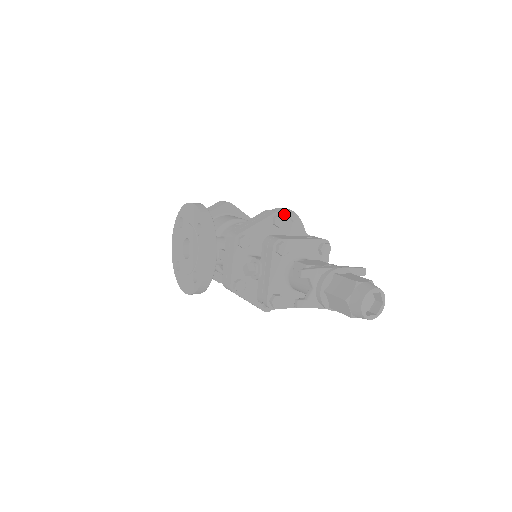
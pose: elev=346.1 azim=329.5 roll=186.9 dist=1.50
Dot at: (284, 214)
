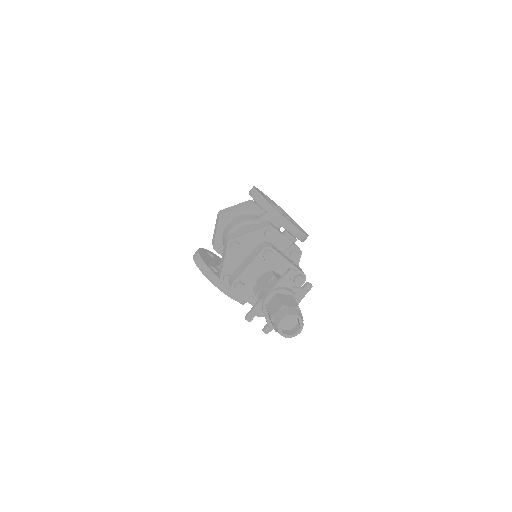
Dot at: occluded
